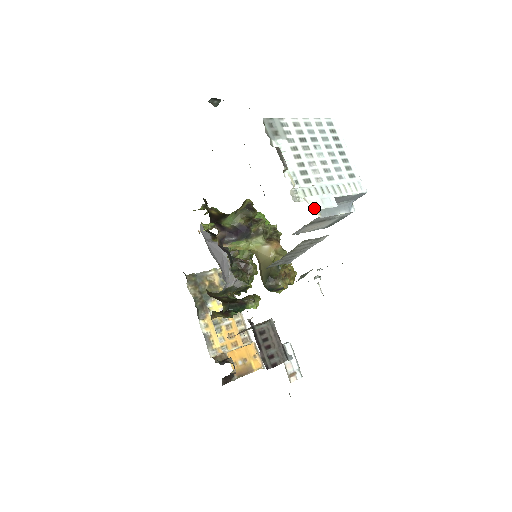
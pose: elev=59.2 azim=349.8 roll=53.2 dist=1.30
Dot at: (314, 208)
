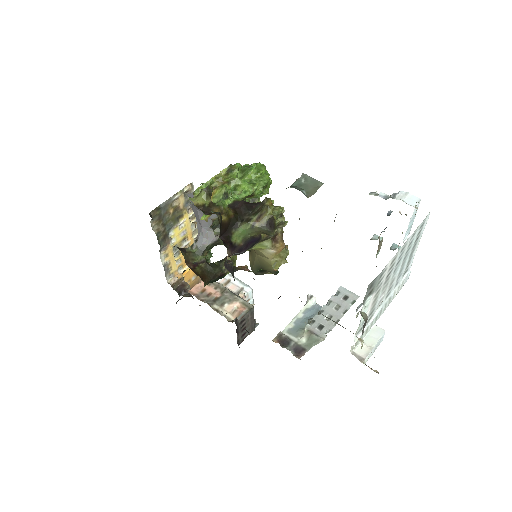
Dot at: occluded
